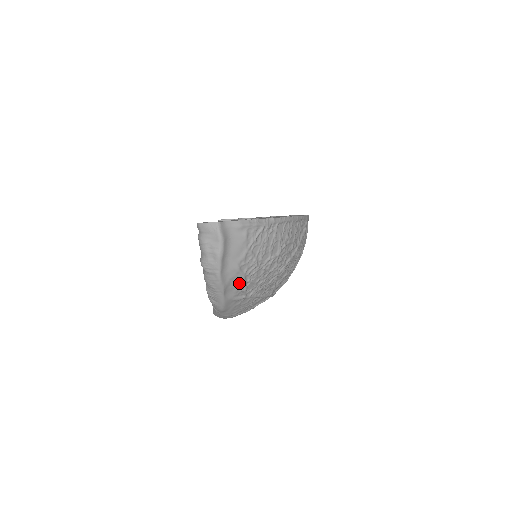
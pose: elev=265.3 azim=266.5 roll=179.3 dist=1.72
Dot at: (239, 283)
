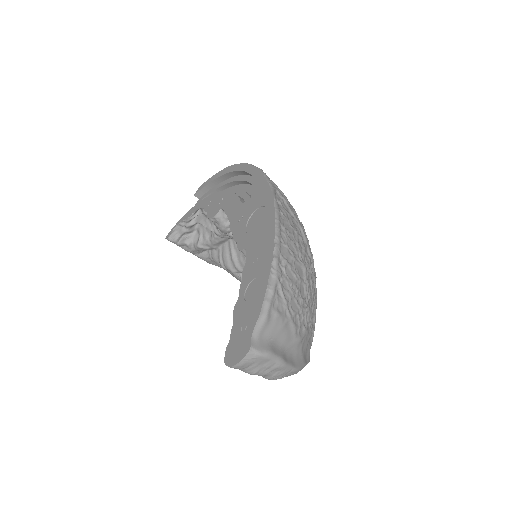
Dot at: (307, 338)
